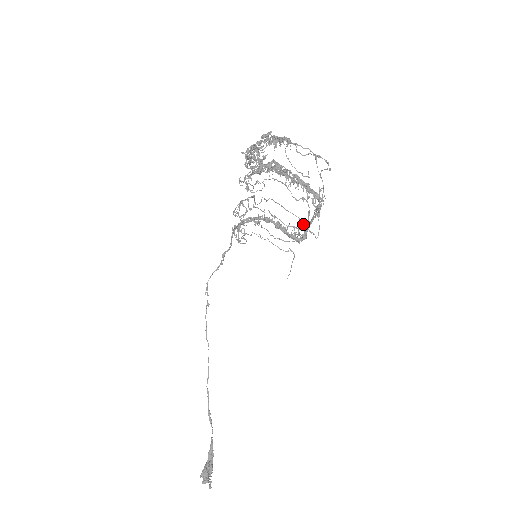
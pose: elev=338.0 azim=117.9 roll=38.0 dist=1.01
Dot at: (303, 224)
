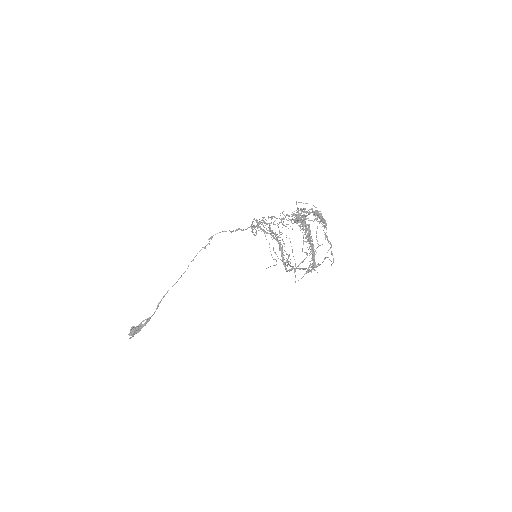
Dot at: (295, 270)
